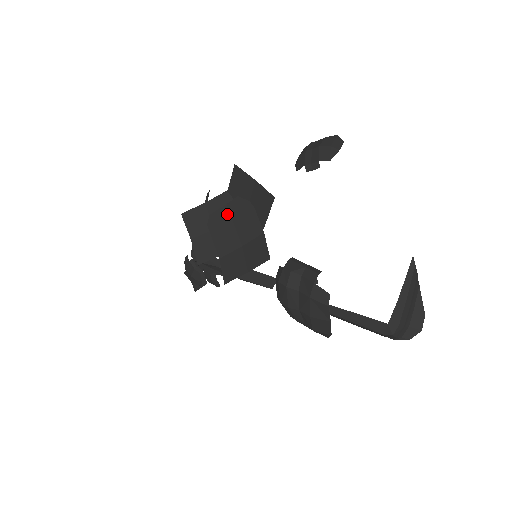
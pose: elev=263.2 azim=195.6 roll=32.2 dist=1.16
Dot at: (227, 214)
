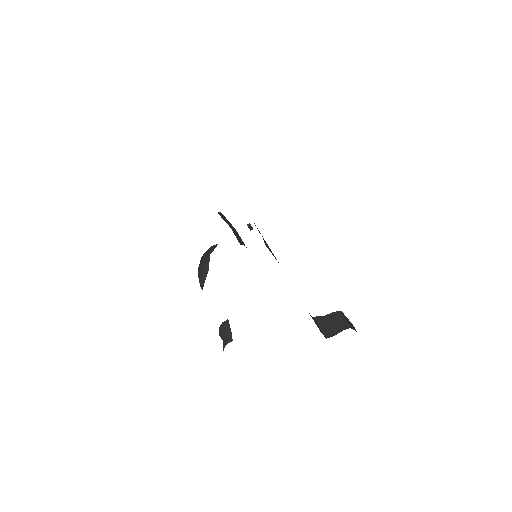
Dot at: occluded
